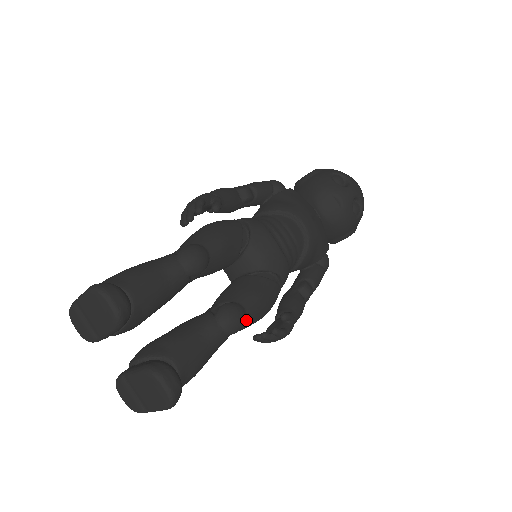
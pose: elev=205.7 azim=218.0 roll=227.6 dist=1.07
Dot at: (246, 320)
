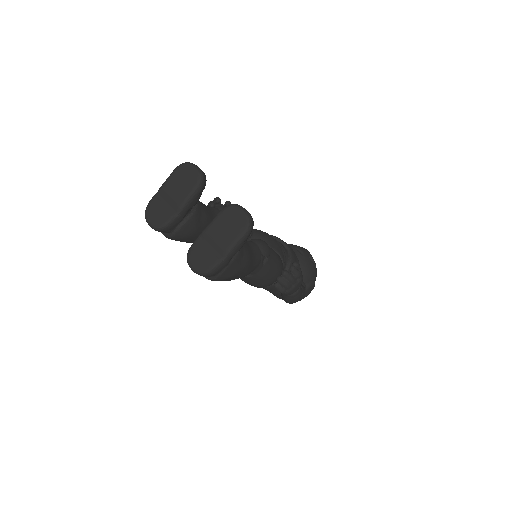
Dot at: (269, 257)
